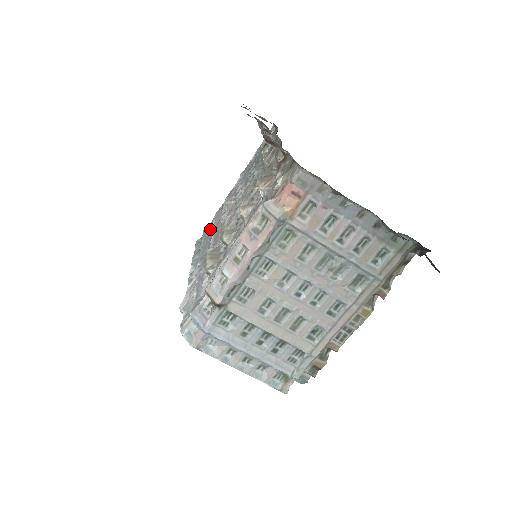
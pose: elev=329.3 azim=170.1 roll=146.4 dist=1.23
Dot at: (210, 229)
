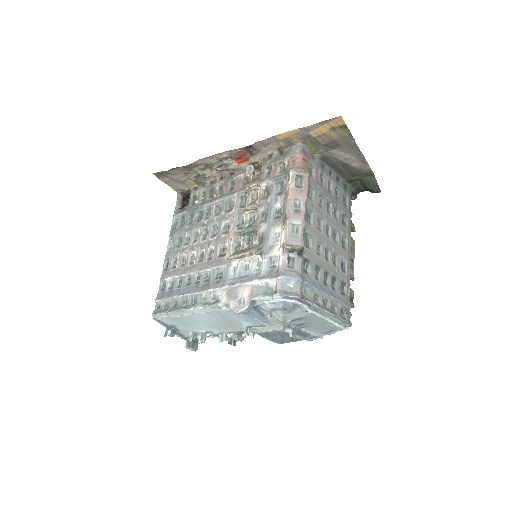
Dot at: (169, 290)
